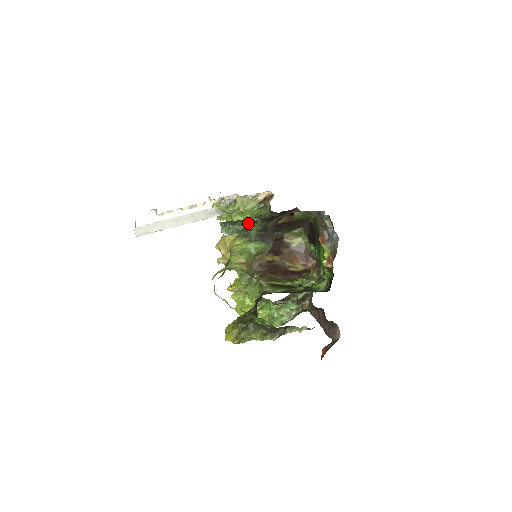
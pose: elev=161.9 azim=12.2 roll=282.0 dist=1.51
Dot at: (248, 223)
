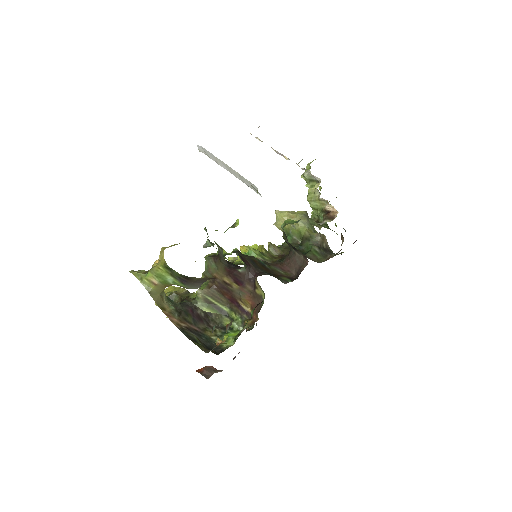
Dot at: occluded
